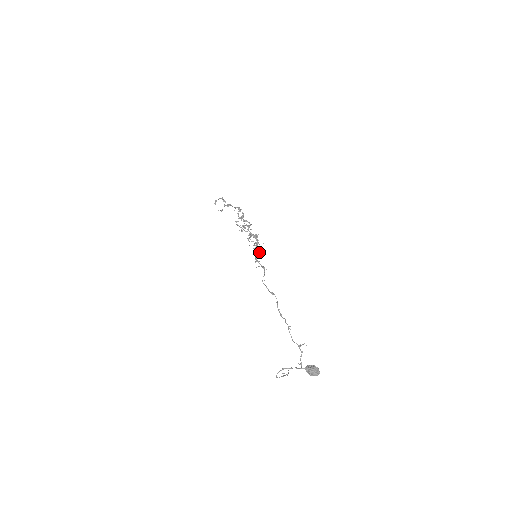
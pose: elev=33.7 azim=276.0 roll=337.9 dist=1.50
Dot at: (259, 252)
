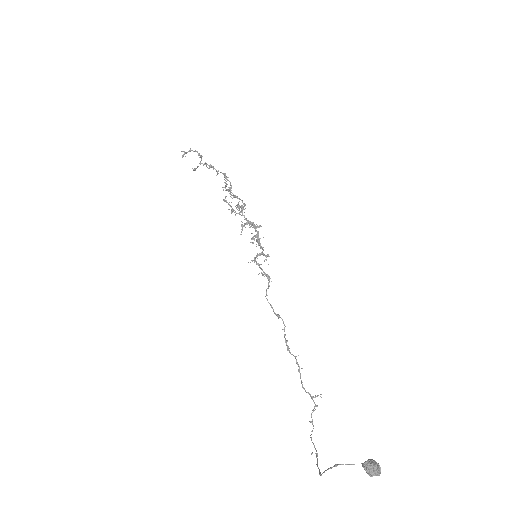
Dot at: occluded
